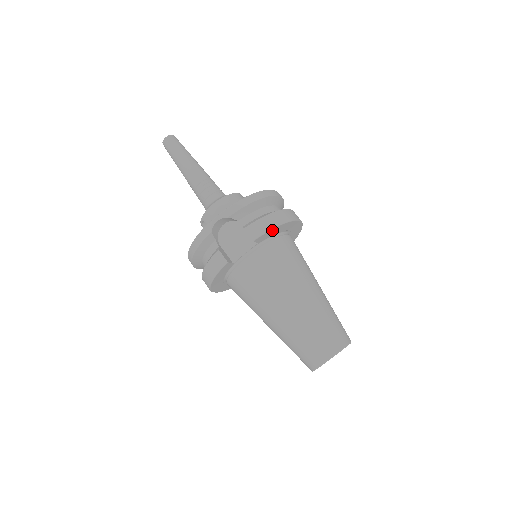
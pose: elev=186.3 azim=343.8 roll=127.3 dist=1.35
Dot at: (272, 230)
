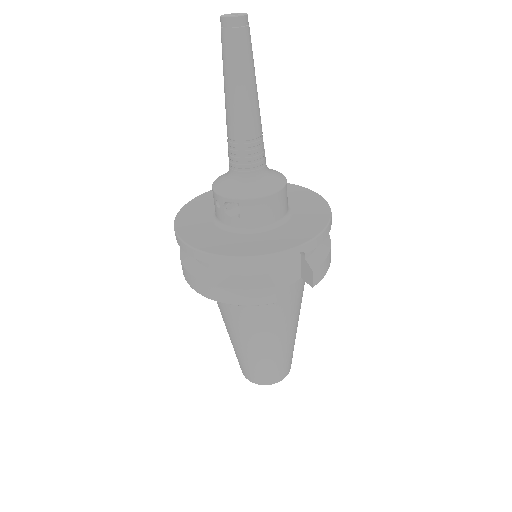
Dot at: occluded
